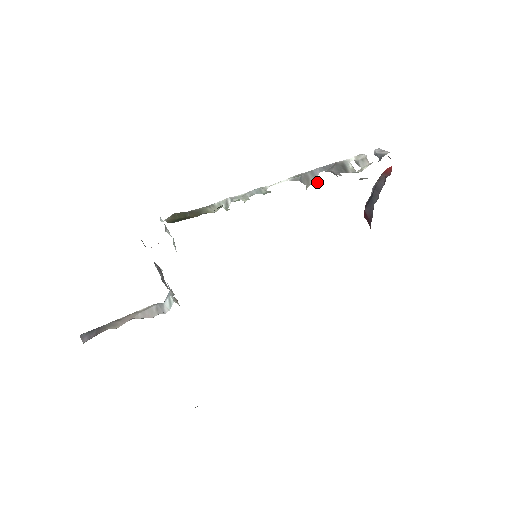
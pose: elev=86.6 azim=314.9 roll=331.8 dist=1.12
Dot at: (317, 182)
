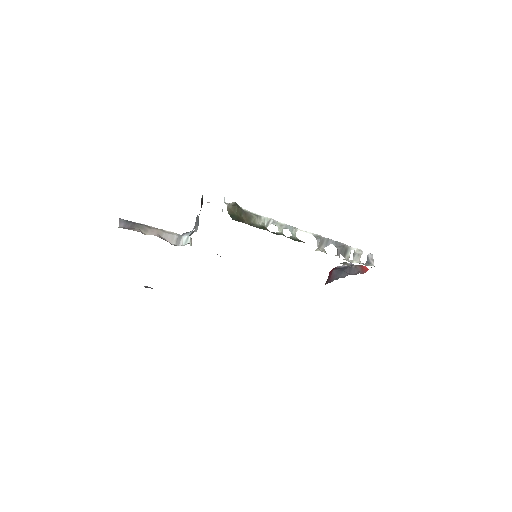
Dot at: occluded
